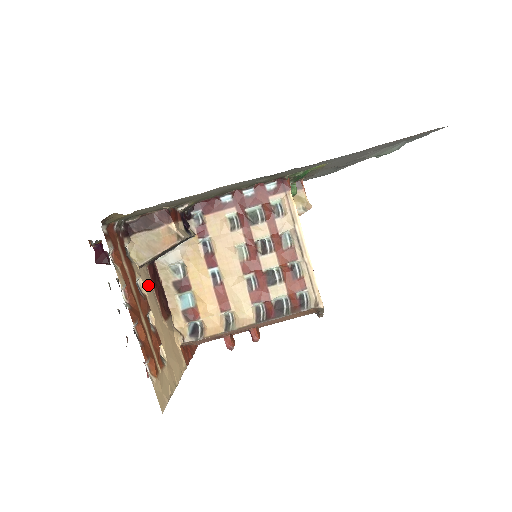
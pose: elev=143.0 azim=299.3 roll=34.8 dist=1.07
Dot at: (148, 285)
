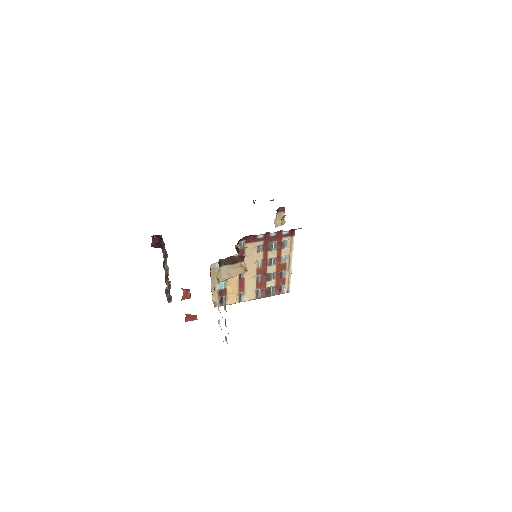
Dot at: occluded
